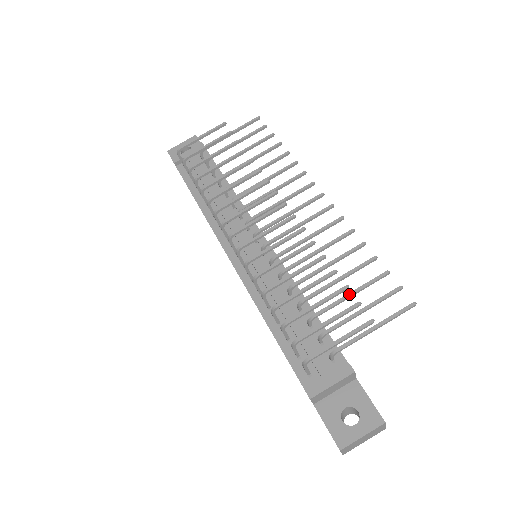
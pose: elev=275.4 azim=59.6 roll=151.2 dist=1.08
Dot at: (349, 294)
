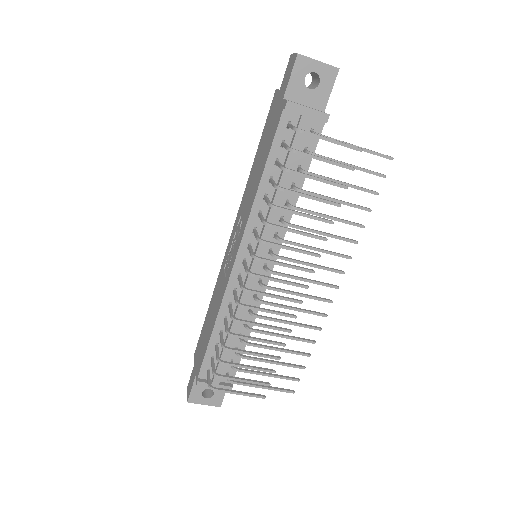
Dot at: (273, 363)
